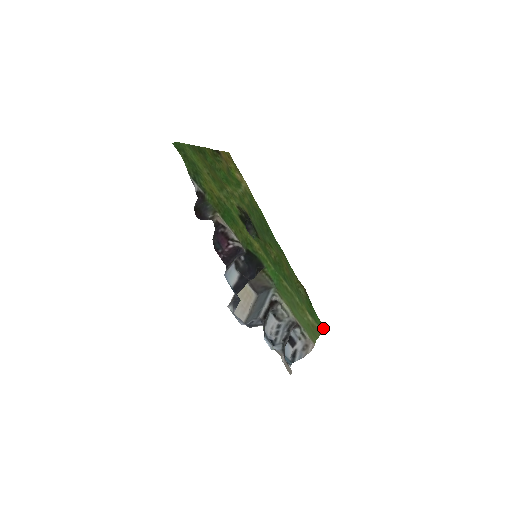
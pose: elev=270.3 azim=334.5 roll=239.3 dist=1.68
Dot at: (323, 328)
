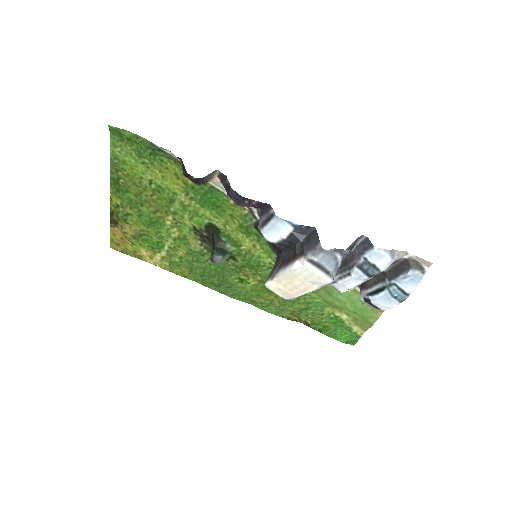
Dot at: (355, 341)
